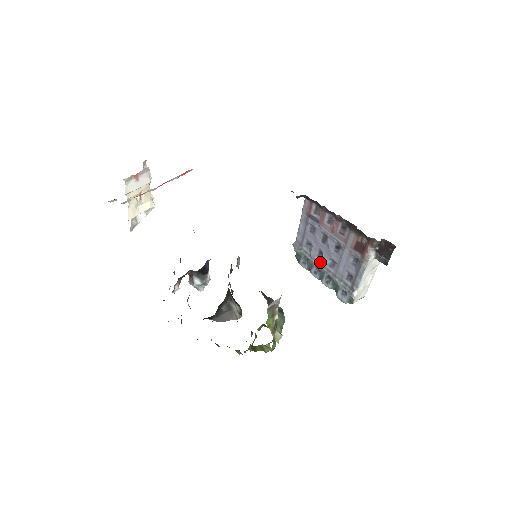
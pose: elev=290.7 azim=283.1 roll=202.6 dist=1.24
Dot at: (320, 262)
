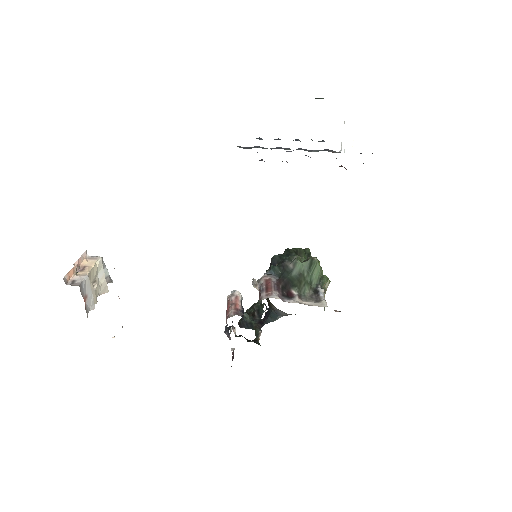
Dot at: occluded
